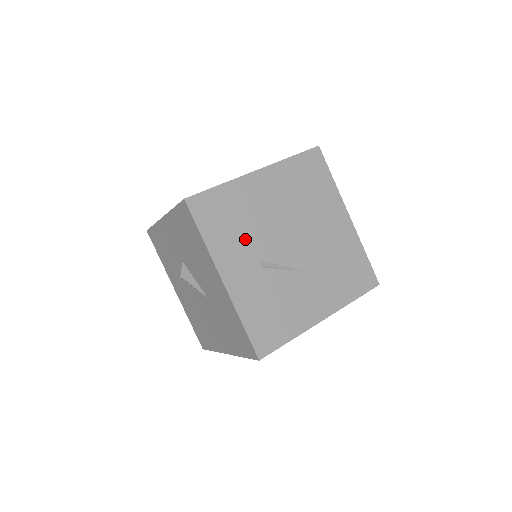
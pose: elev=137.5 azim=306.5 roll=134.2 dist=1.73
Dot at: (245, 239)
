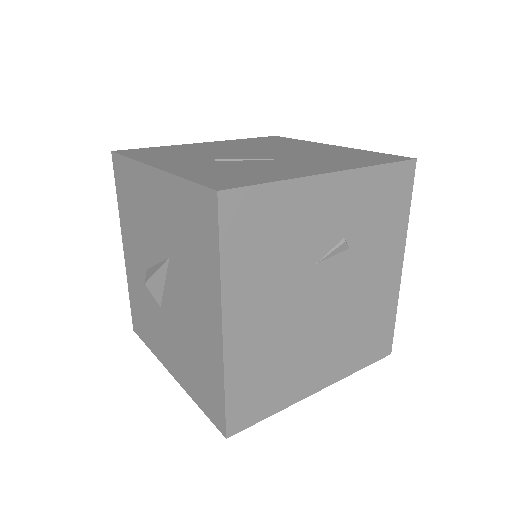
Dot at: (188, 156)
